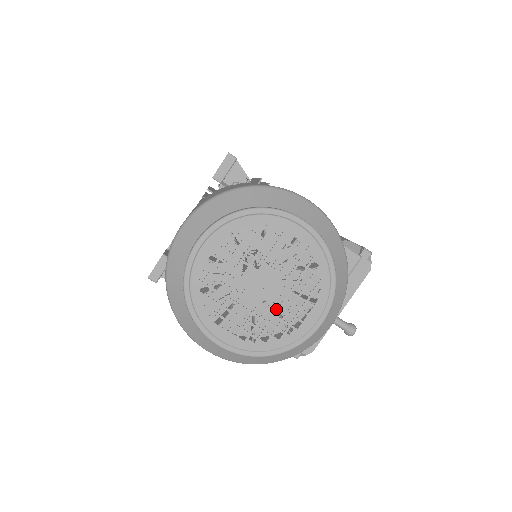
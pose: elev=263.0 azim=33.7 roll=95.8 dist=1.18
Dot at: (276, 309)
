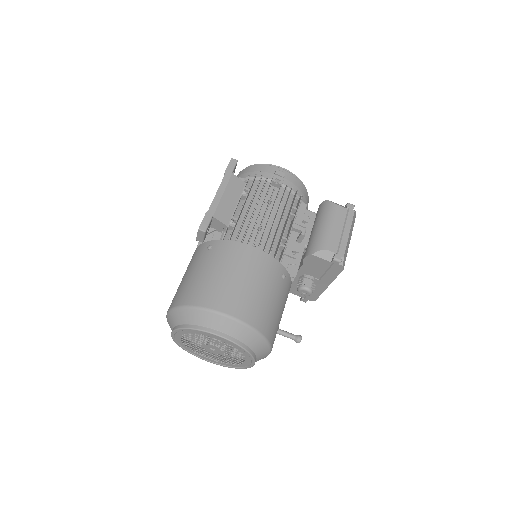
Dot at: occluded
